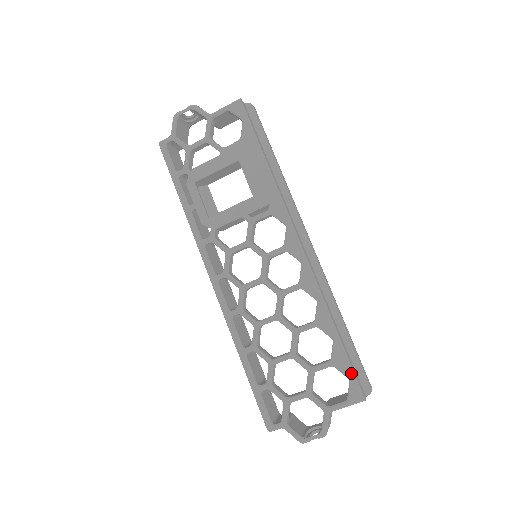
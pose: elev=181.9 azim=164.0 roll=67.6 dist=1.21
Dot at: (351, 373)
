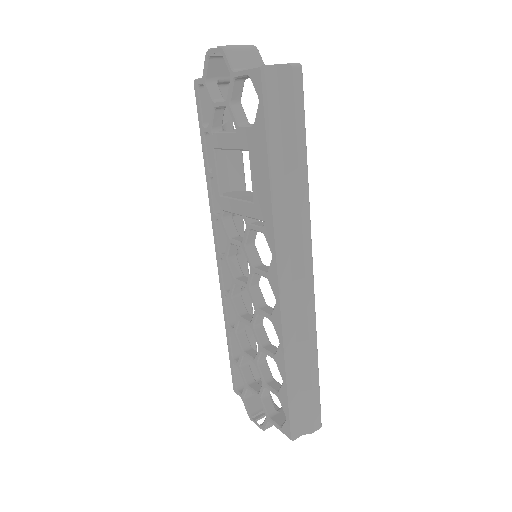
Dot at: (288, 415)
